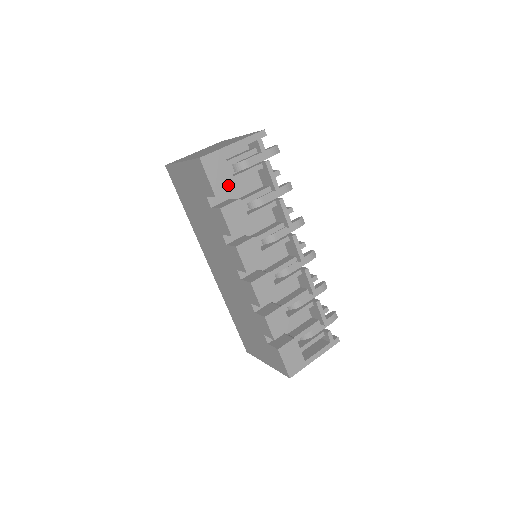
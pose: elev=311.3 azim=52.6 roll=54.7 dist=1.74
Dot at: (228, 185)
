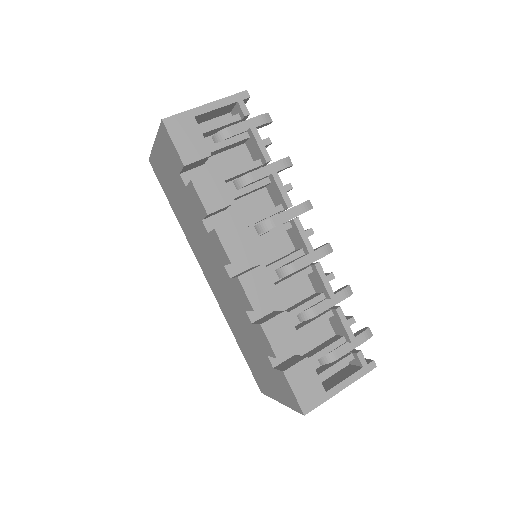
Dot at: (201, 153)
